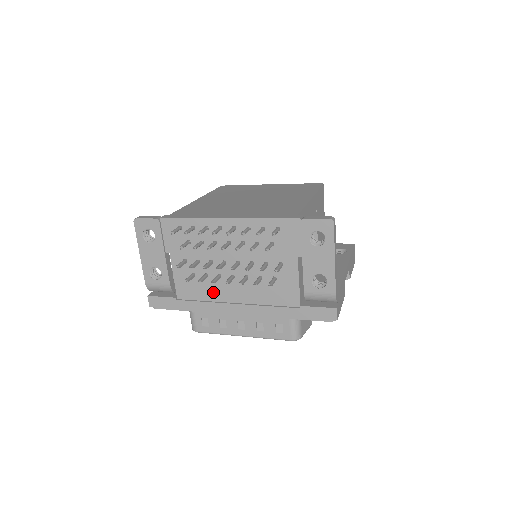
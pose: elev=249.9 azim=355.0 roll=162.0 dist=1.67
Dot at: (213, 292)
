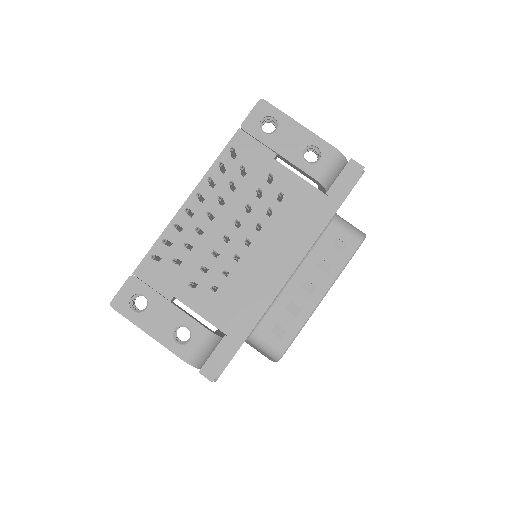
Dot at: (249, 282)
